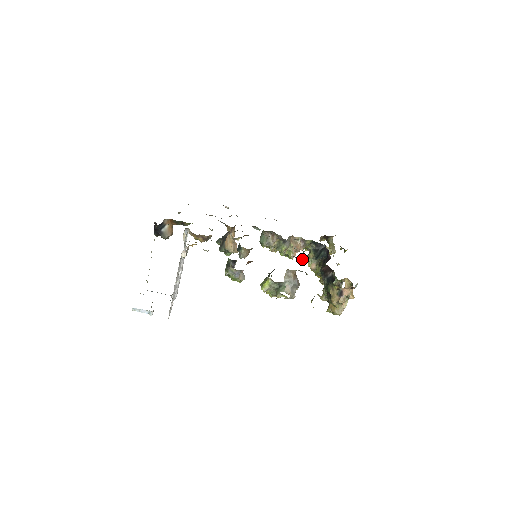
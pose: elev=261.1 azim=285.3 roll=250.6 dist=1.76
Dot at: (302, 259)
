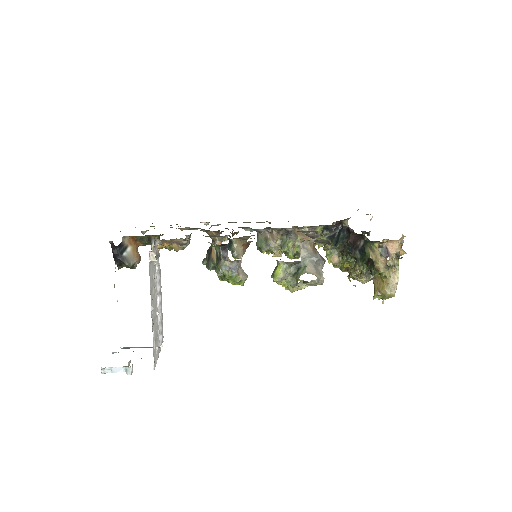
Dot at: (317, 235)
